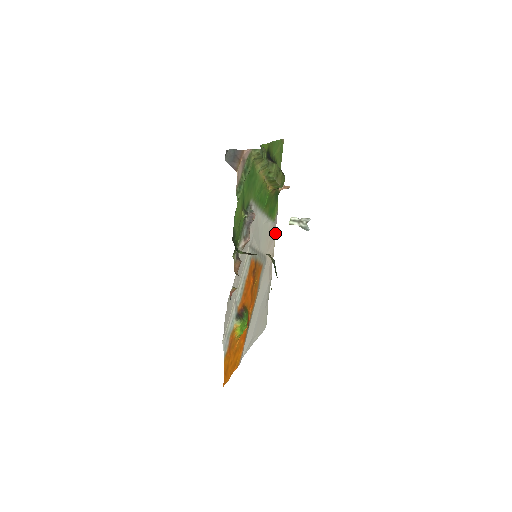
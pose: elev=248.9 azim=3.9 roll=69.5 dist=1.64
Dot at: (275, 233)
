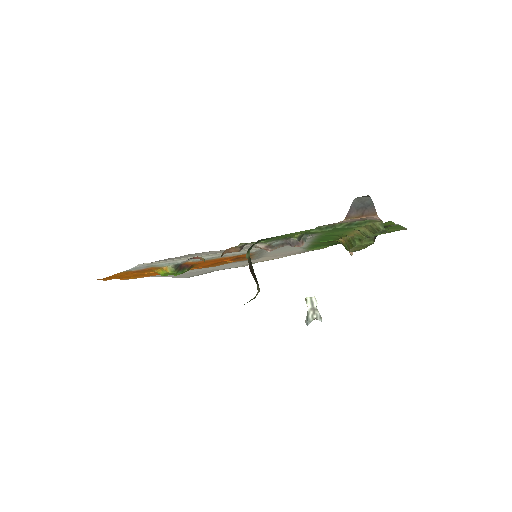
Dot at: (293, 254)
